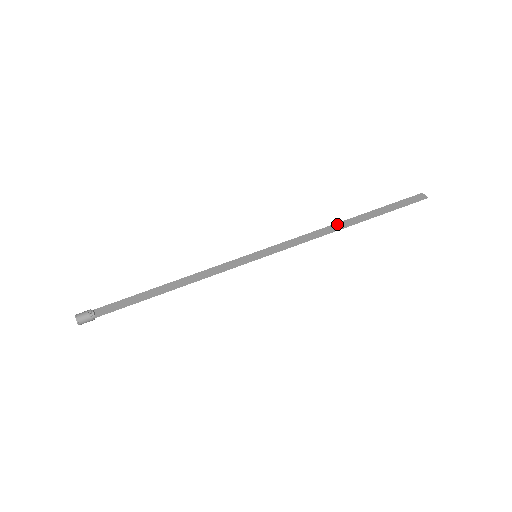
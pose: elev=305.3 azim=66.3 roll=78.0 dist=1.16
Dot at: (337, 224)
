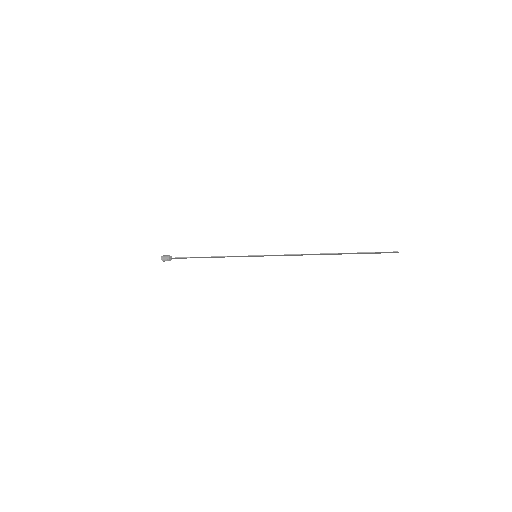
Dot at: (317, 254)
